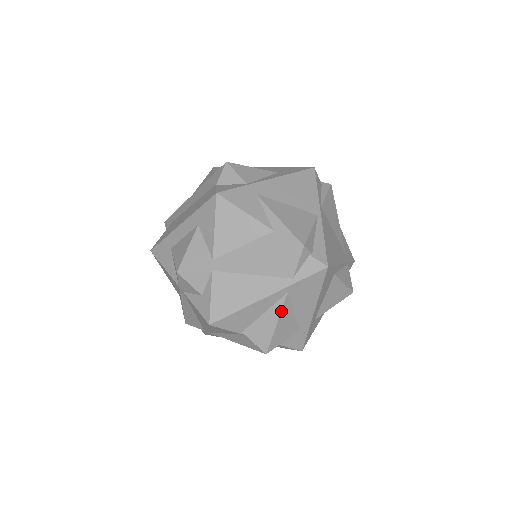
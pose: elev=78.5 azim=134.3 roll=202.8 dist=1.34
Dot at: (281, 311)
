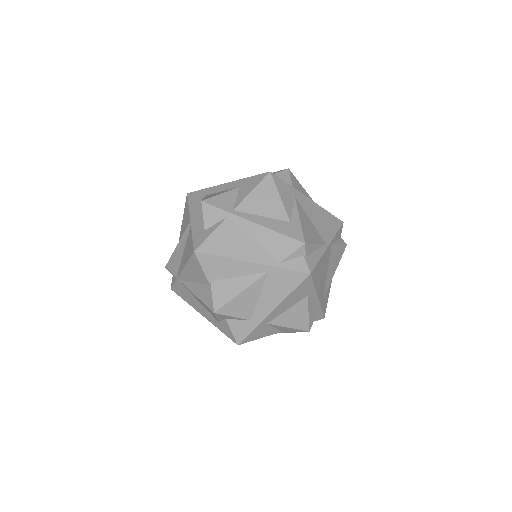
Dot at: (252, 284)
